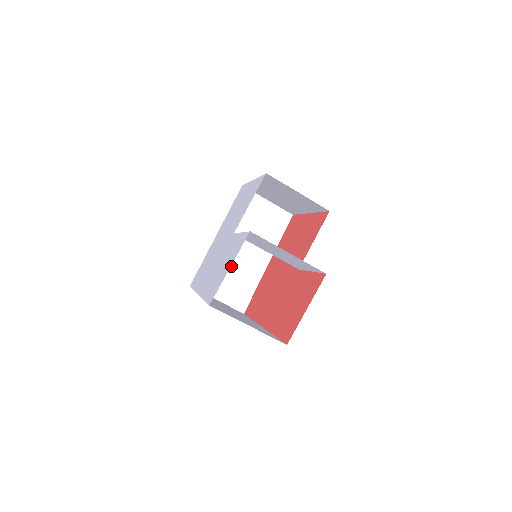
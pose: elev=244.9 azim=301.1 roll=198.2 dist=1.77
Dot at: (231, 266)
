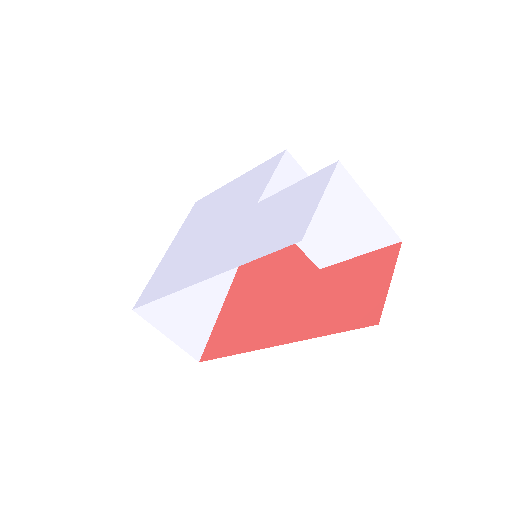
Dot at: (184, 294)
